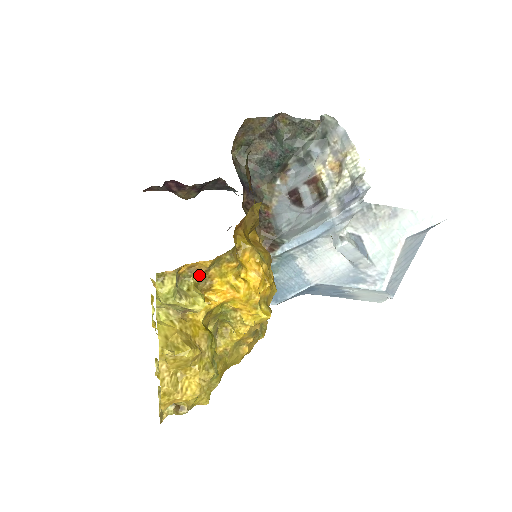
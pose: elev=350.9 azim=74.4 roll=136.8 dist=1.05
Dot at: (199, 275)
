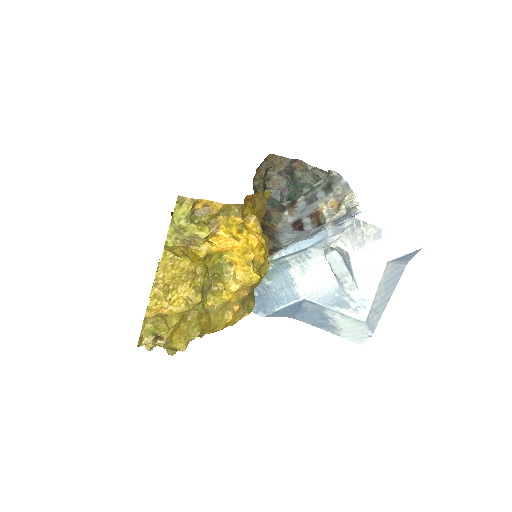
Dot at: (210, 217)
